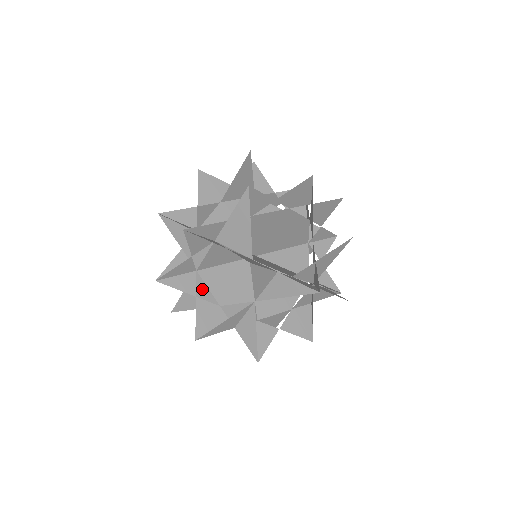
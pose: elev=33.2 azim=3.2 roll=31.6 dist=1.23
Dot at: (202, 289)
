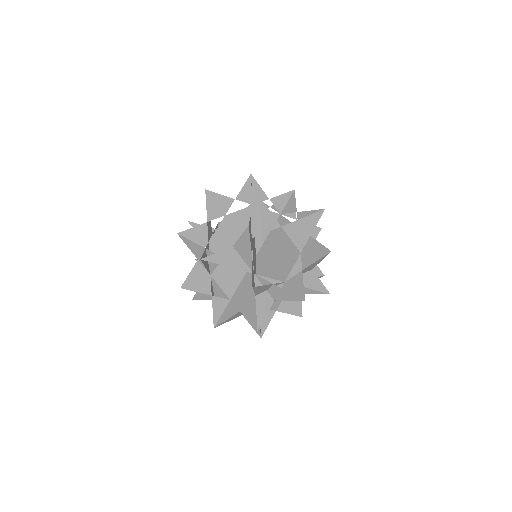
Dot at: (244, 305)
